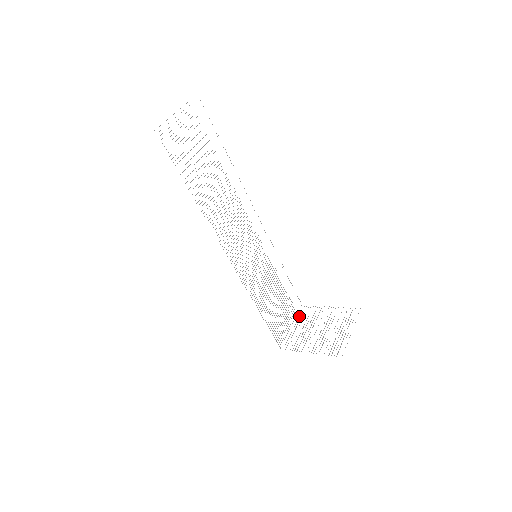
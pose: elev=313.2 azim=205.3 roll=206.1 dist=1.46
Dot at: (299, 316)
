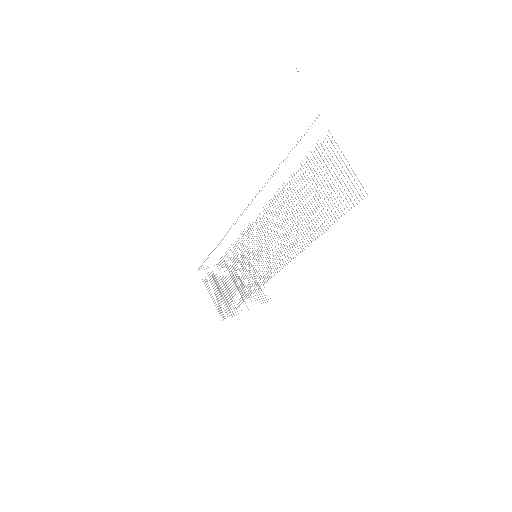
Dot at: (205, 282)
